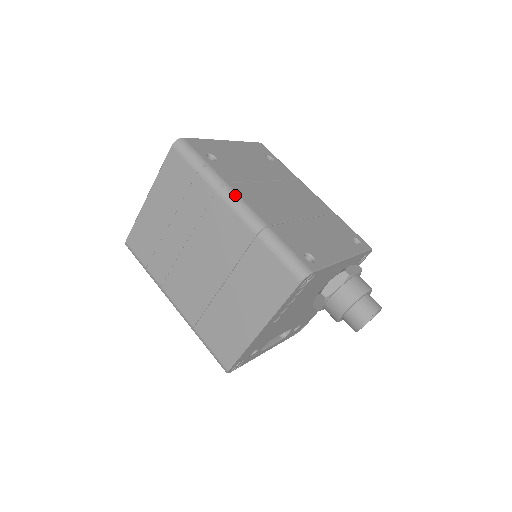
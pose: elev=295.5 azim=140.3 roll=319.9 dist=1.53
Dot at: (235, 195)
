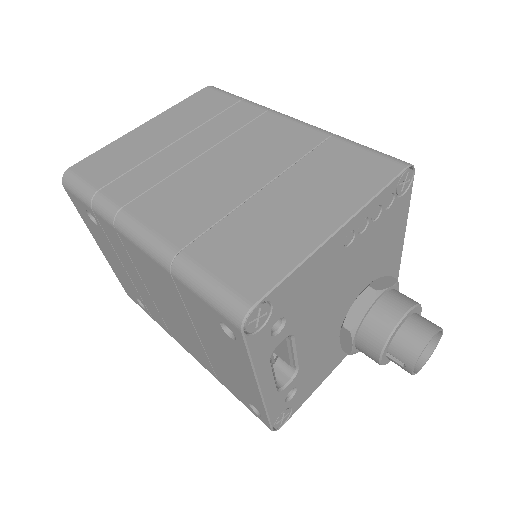
Dot at: occluded
